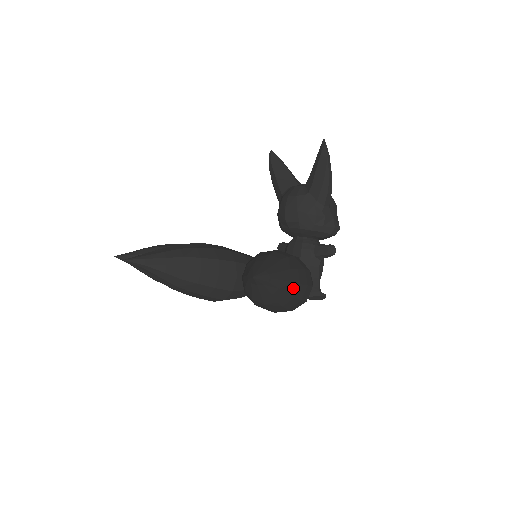
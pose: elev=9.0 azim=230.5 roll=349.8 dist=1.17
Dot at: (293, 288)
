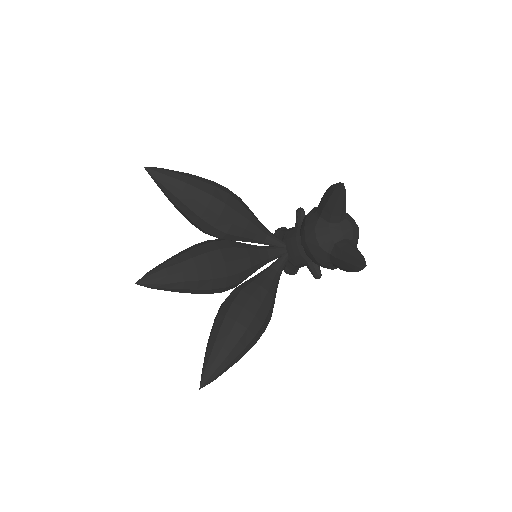
Dot at: occluded
